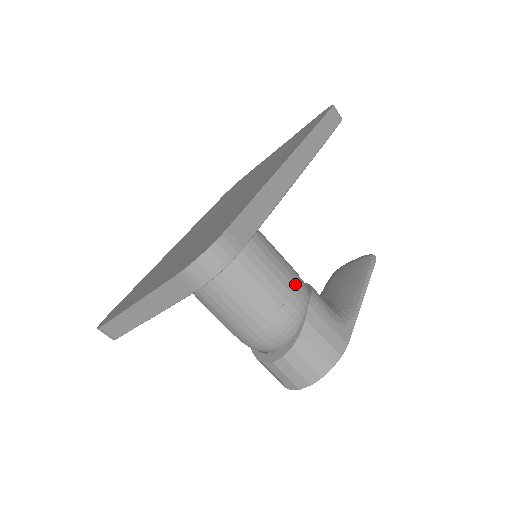
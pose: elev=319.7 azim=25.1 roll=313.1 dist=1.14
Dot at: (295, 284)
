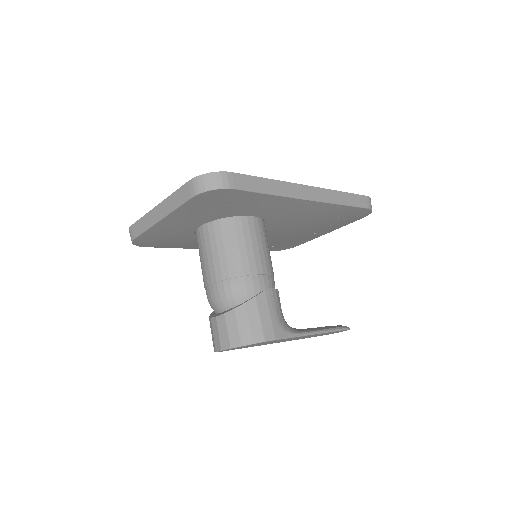
Dot at: (265, 272)
